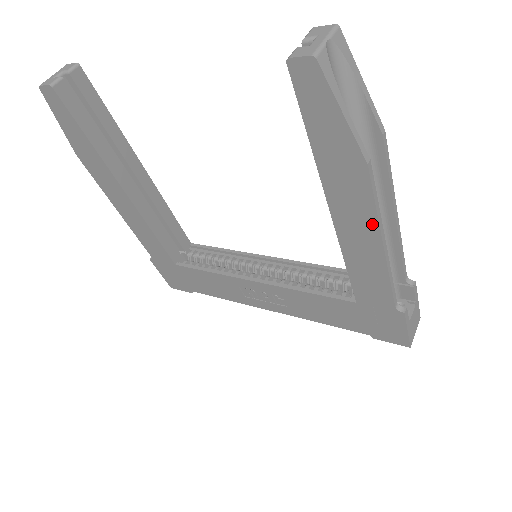
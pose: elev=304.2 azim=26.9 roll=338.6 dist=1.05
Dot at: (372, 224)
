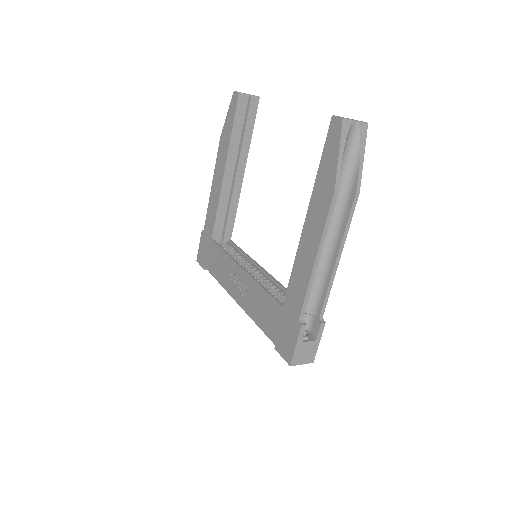
Dot at: (319, 236)
